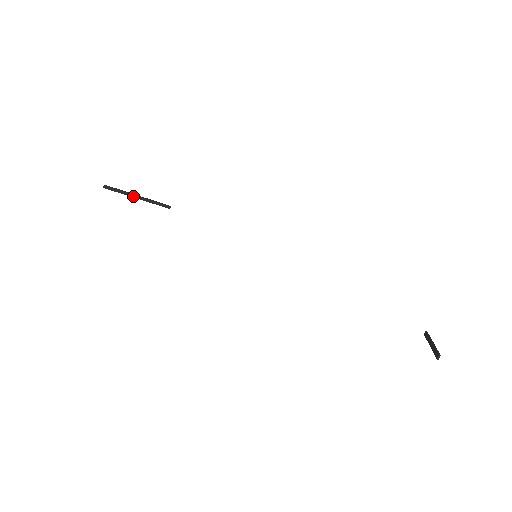
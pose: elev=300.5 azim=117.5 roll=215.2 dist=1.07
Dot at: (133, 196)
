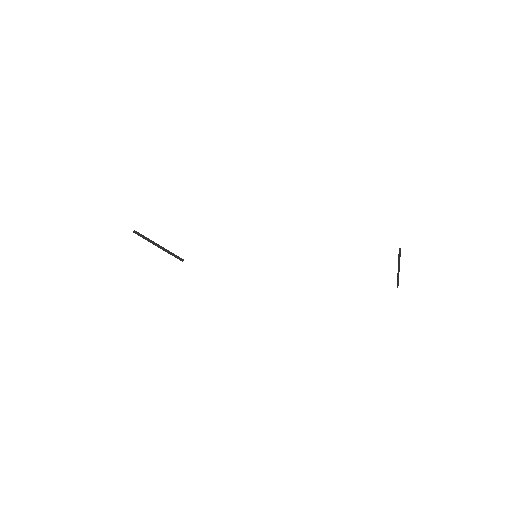
Dot at: (155, 244)
